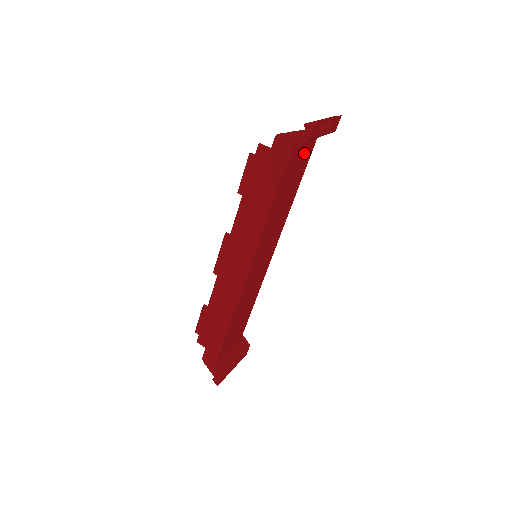
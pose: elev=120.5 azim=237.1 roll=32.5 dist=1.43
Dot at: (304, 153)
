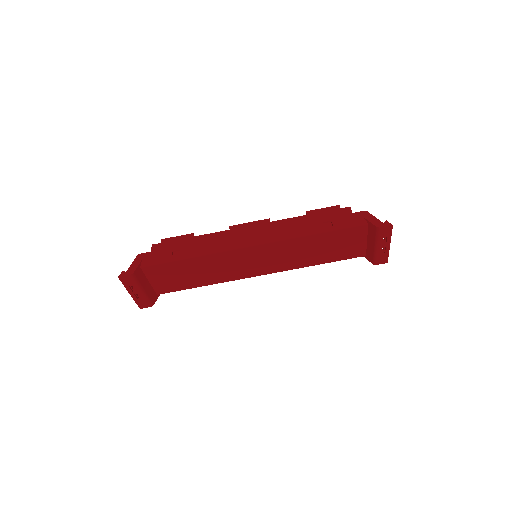
Dot at: (354, 247)
